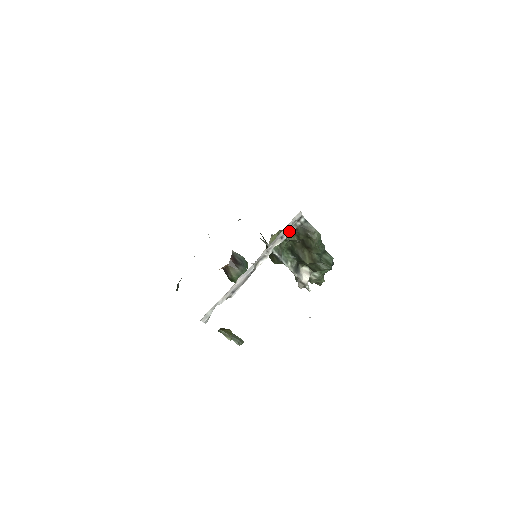
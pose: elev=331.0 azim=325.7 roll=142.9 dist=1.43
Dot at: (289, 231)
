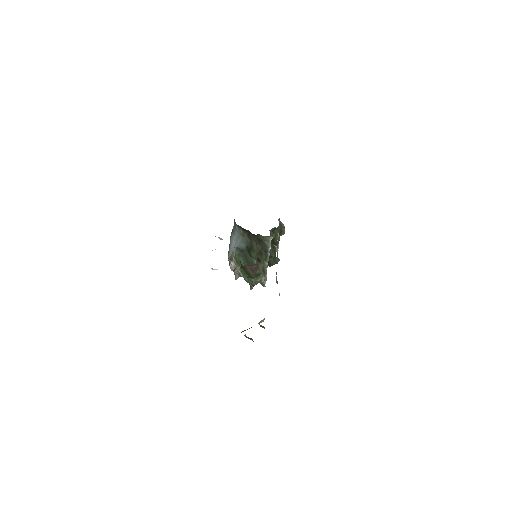
Dot at: occluded
